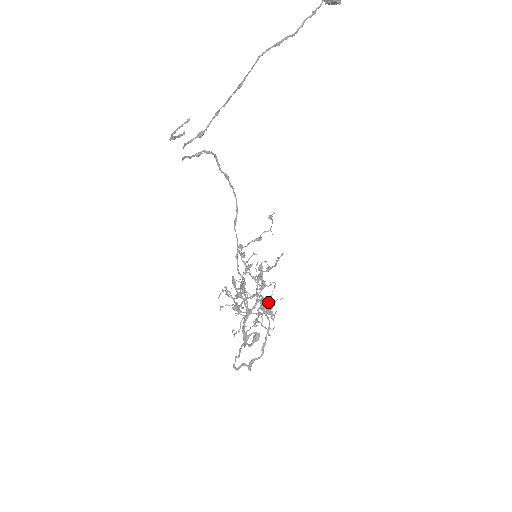
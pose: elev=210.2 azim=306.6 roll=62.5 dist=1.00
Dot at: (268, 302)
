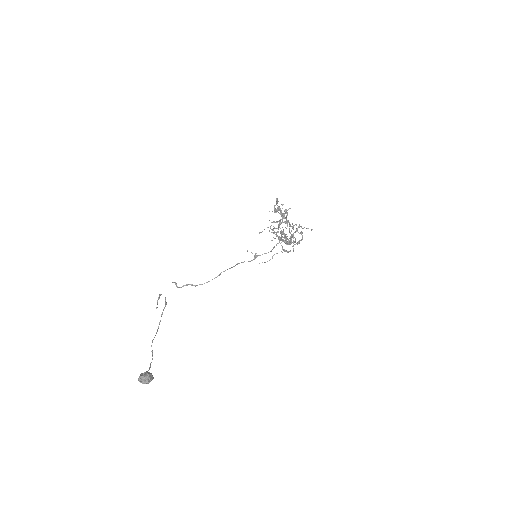
Dot at: occluded
